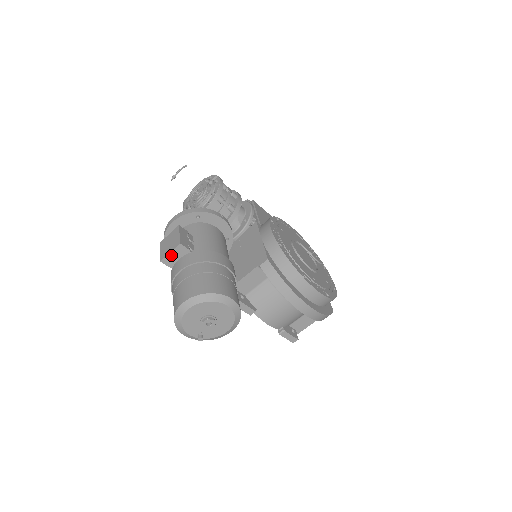
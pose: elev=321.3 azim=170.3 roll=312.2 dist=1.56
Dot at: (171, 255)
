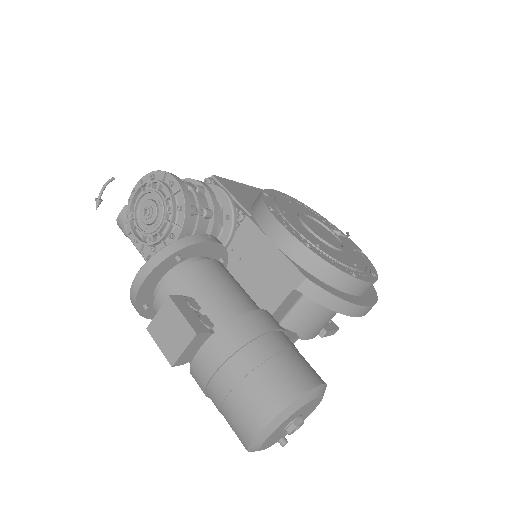
Dot at: (186, 352)
